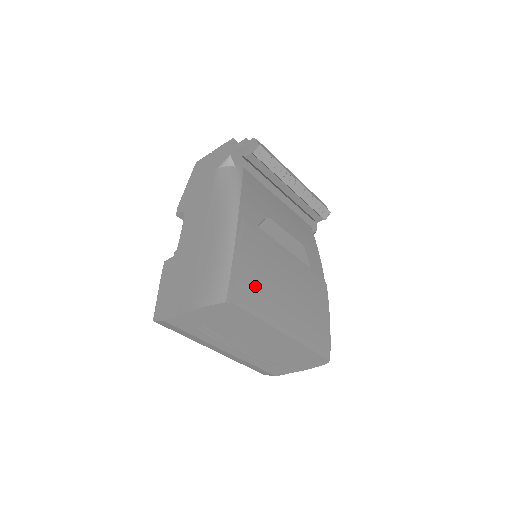
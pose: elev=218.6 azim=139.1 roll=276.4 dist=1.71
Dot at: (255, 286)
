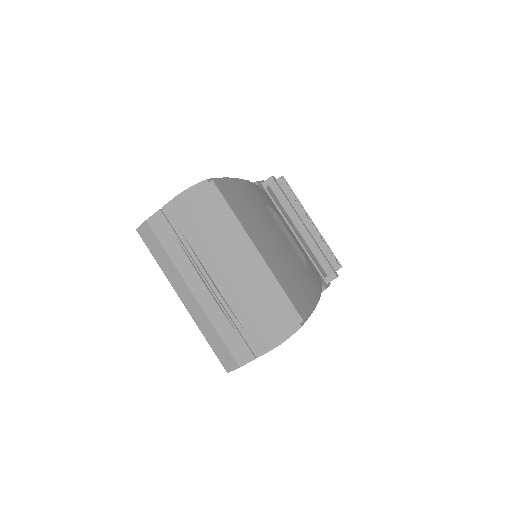
Dot at: (240, 200)
